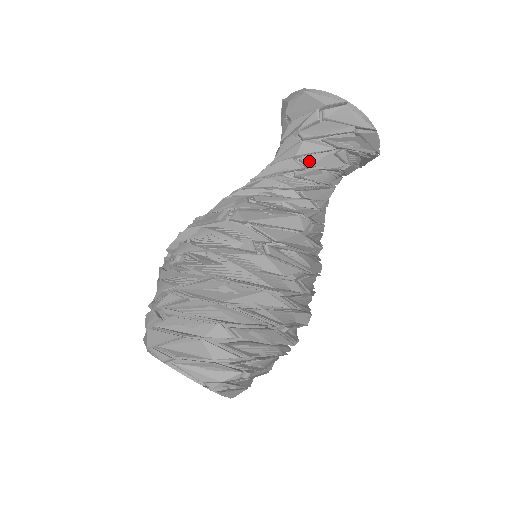
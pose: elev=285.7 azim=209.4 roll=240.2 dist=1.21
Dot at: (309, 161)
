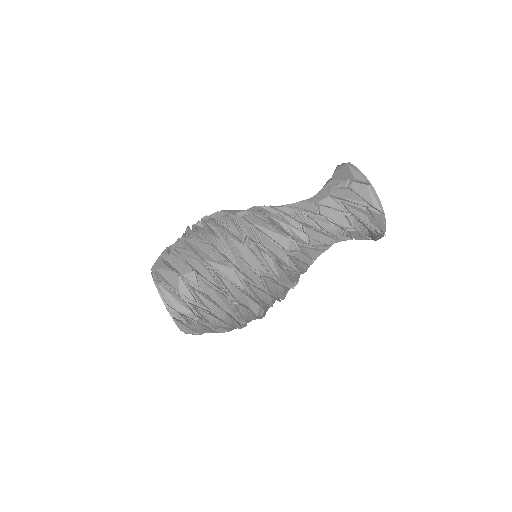
Dot at: (324, 211)
